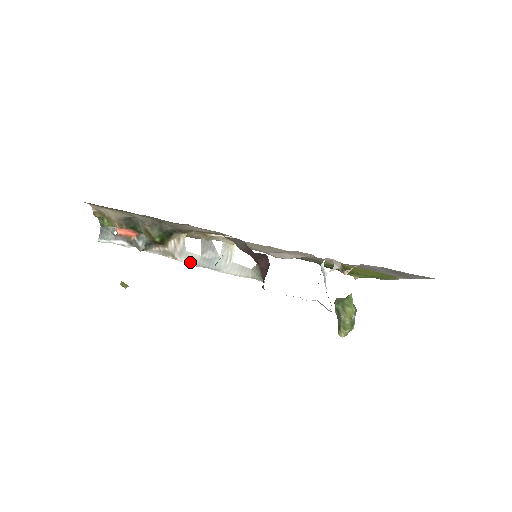
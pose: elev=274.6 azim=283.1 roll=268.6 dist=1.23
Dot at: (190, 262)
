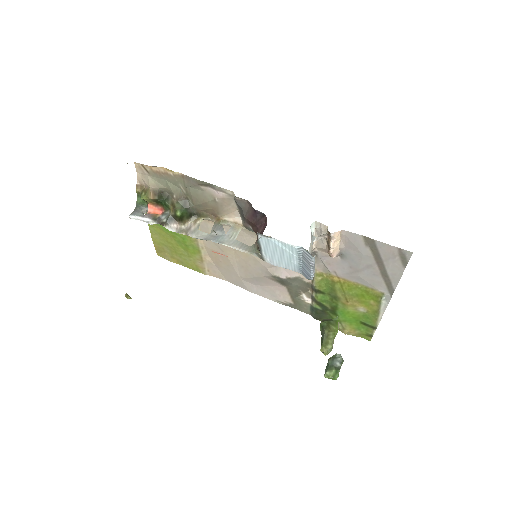
Dot at: (199, 237)
